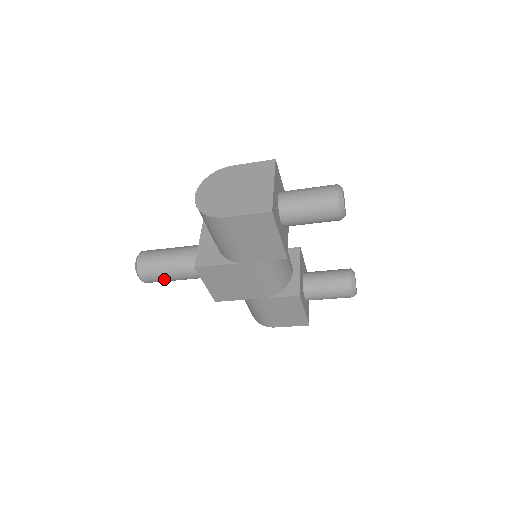
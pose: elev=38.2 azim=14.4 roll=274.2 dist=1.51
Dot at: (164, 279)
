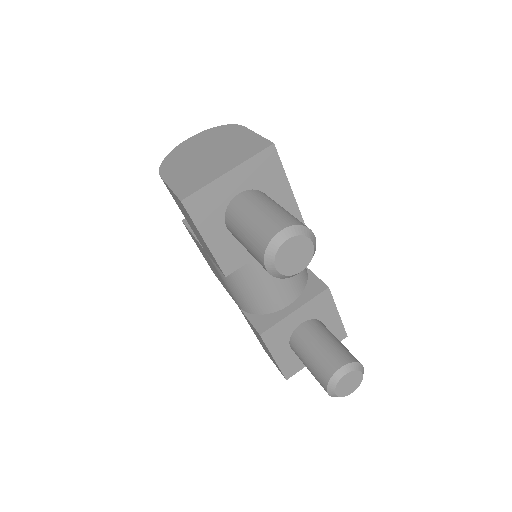
Dot at: occluded
